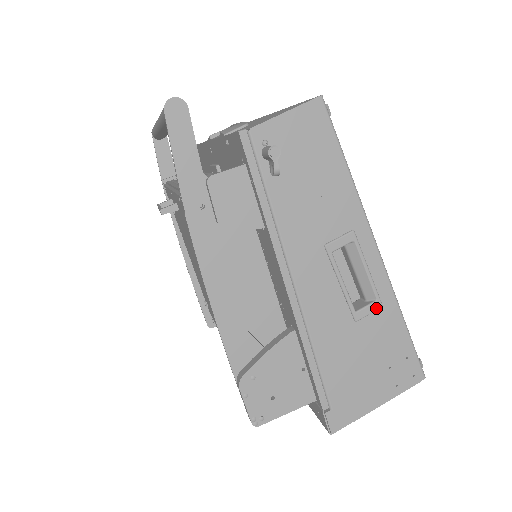
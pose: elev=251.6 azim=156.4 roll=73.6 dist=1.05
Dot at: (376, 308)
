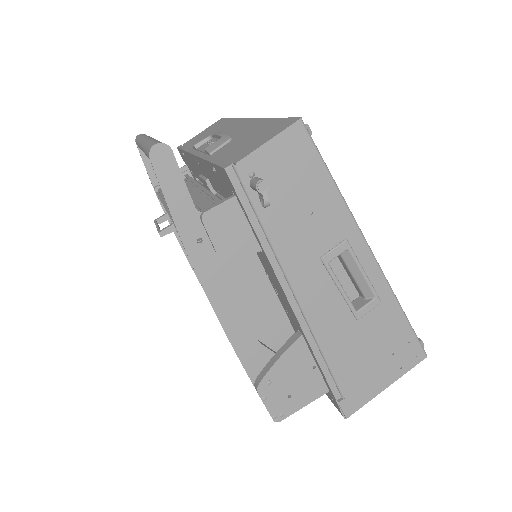
Dot at: (375, 305)
